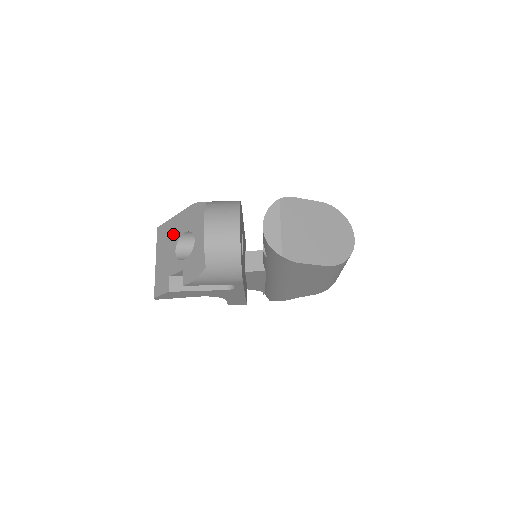
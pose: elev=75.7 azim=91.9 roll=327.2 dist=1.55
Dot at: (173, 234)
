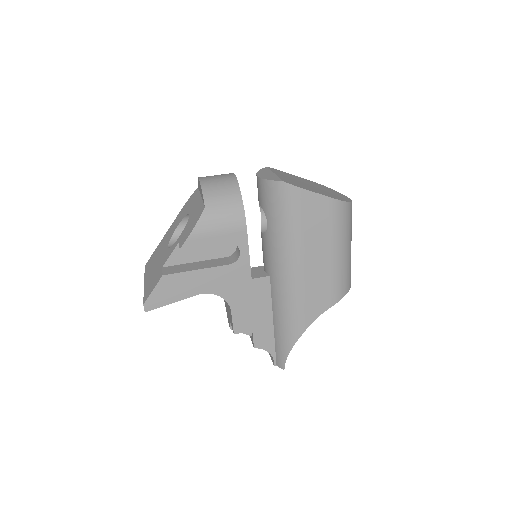
Dot at: (164, 243)
